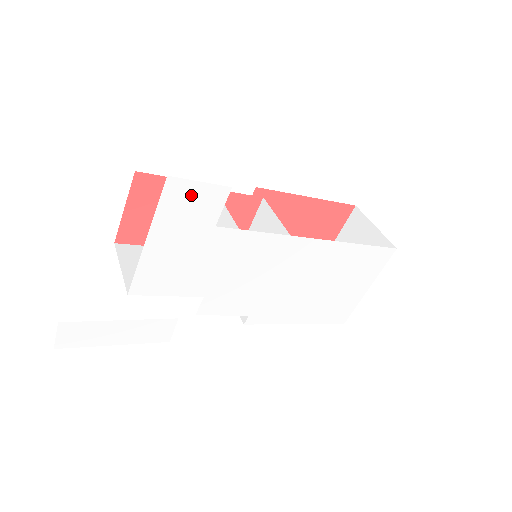
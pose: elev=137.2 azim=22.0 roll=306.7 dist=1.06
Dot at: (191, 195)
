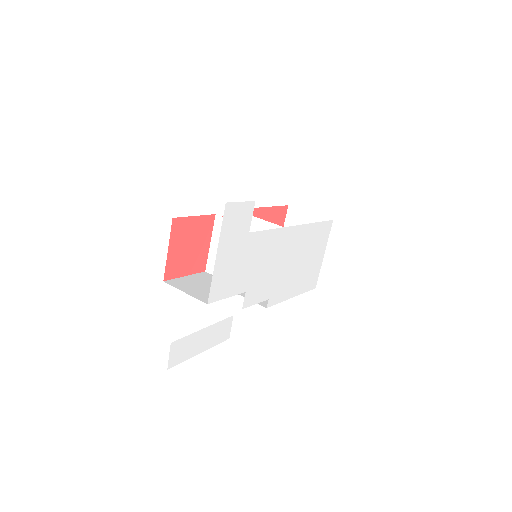
Dot at: (237, 213)
